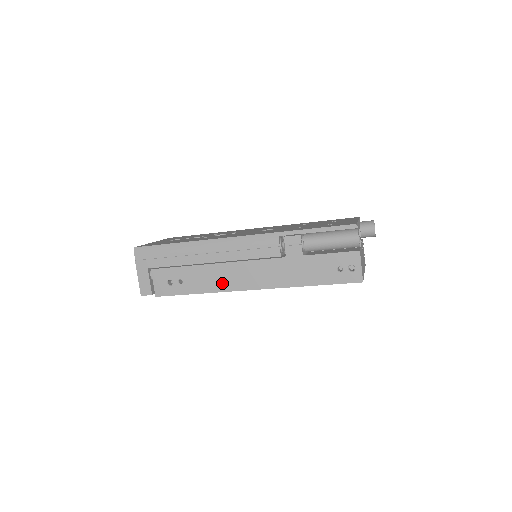
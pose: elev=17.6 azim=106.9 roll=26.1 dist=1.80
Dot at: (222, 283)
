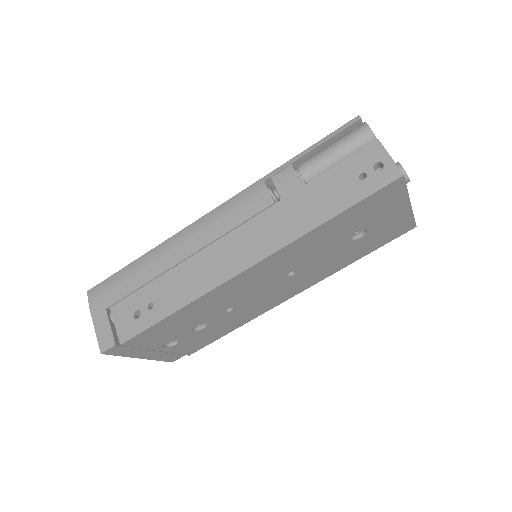
Dot at: (206, 279)
